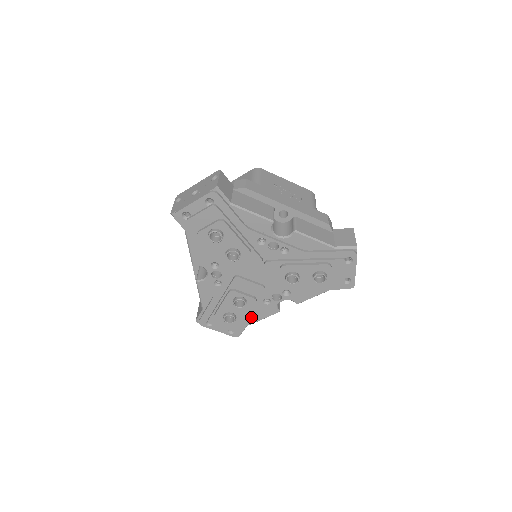
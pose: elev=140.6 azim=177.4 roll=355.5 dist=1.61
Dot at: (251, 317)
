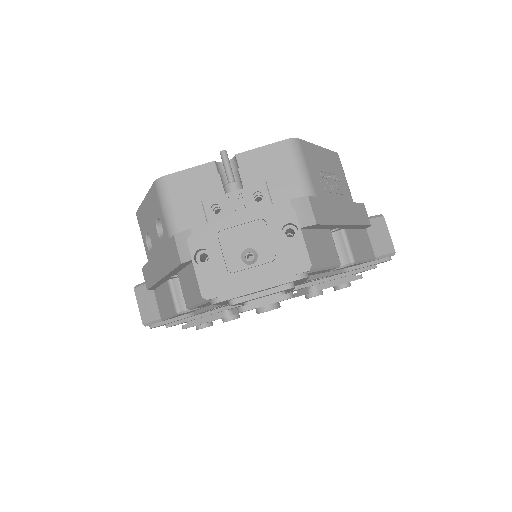
Dot at: occluded
